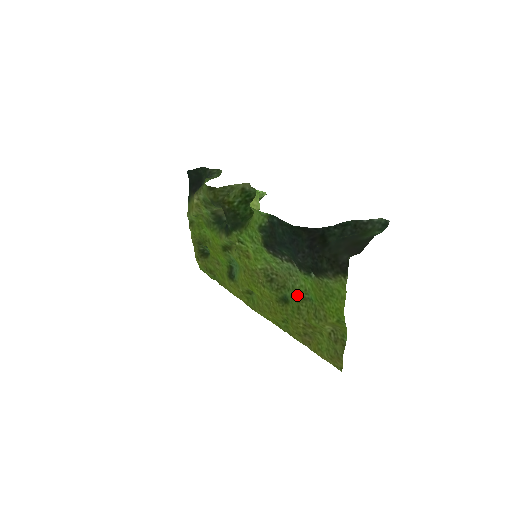
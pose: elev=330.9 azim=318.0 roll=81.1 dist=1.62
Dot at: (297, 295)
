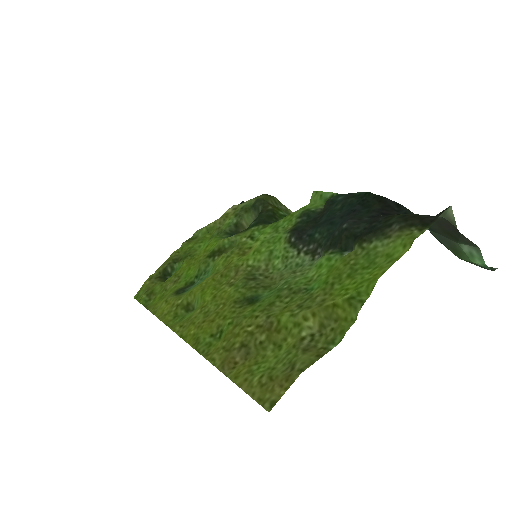
Dot at: (285, 288)
